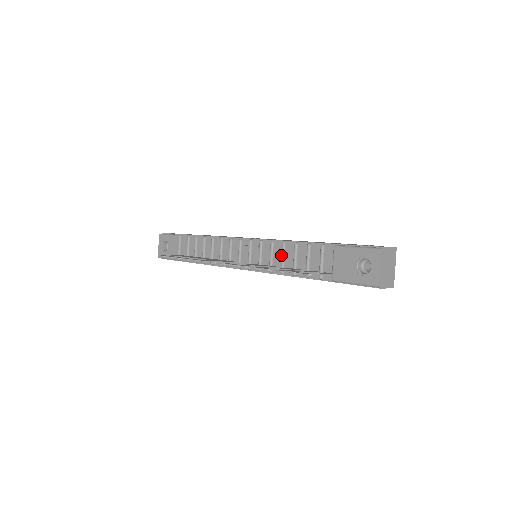
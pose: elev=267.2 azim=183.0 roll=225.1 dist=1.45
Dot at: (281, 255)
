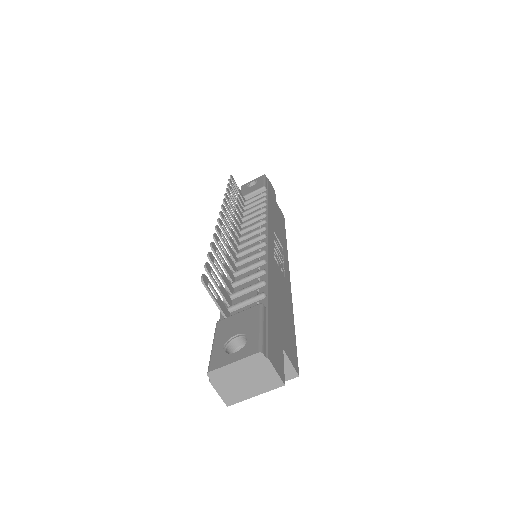
Dot at: (249, 265)
